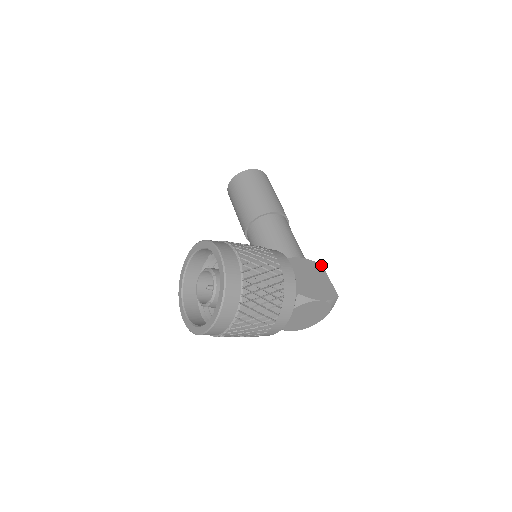
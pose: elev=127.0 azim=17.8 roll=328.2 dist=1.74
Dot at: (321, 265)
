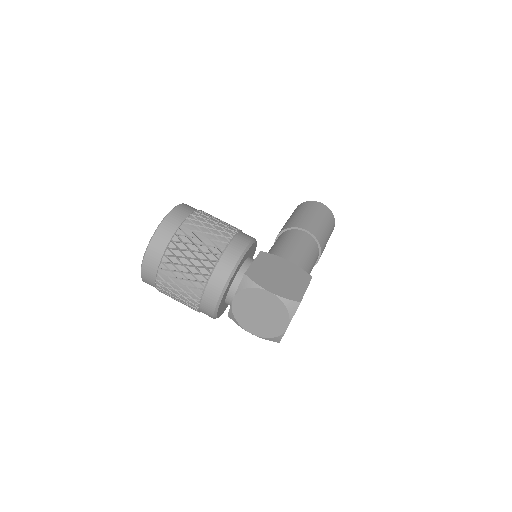
Dot at: (310, 276)
